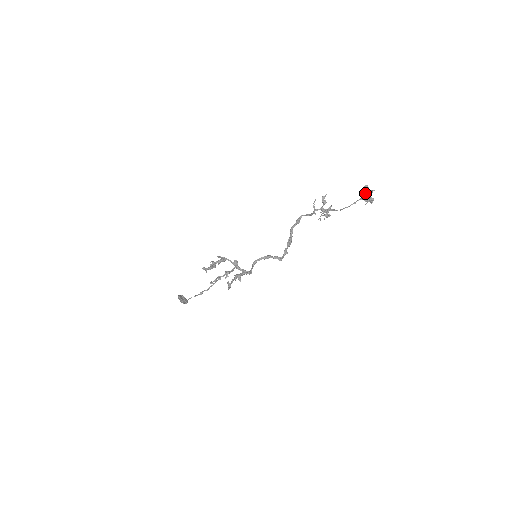
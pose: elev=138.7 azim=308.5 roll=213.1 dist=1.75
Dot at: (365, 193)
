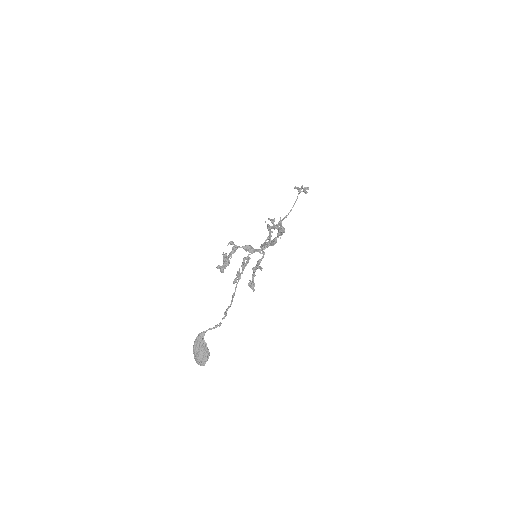
Dot at: (299, 189)
